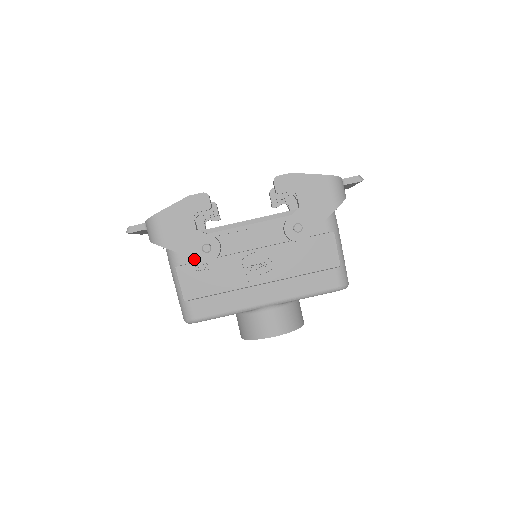
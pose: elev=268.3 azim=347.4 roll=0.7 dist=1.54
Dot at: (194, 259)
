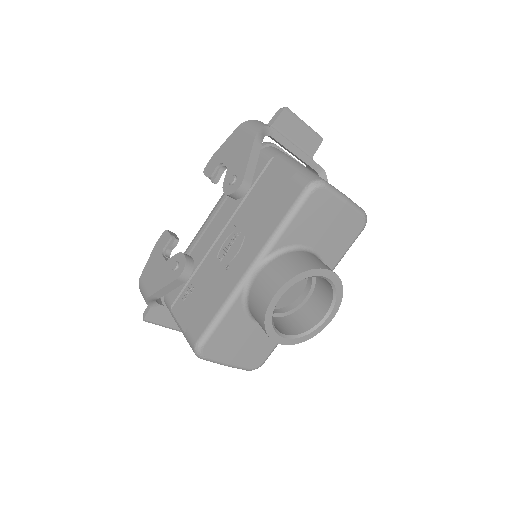
Dot at: (180, 289)
